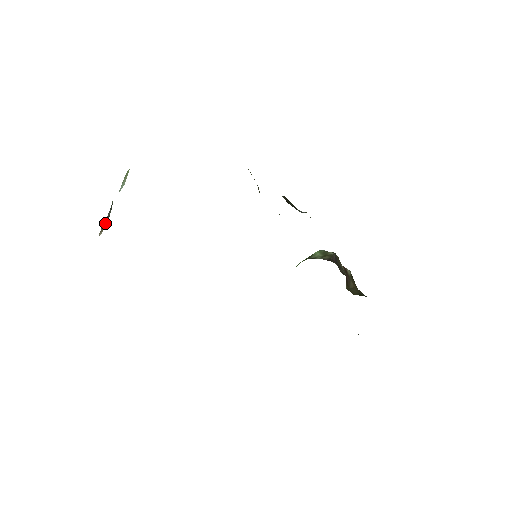
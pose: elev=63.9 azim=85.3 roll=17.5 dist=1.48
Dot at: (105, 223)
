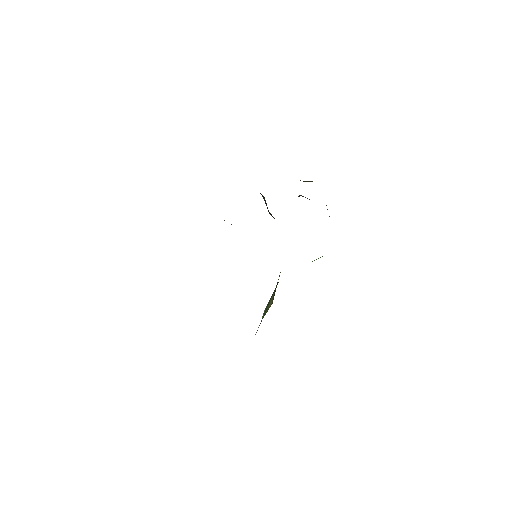
Dot at: occluded
